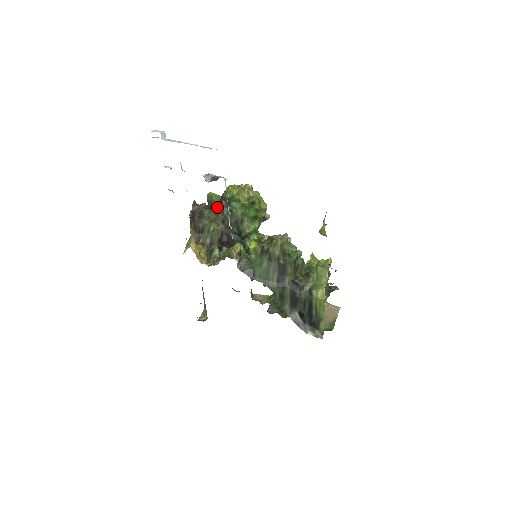
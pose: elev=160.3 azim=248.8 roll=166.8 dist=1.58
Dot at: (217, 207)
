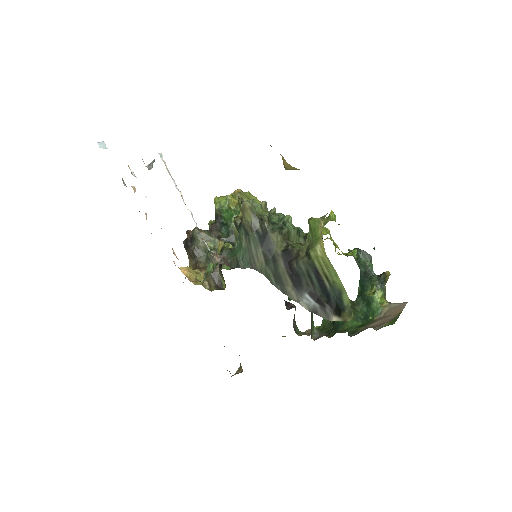
Dot at: (211, 226)
